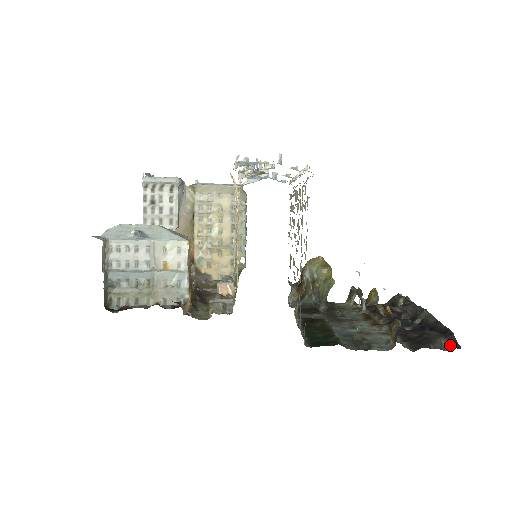
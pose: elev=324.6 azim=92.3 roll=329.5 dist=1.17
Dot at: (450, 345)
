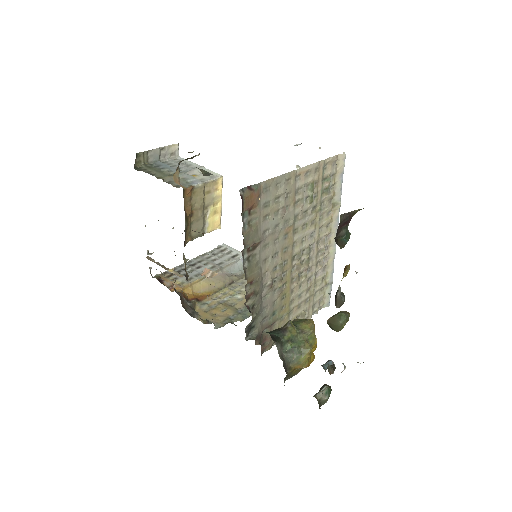
Dot at: occluded
